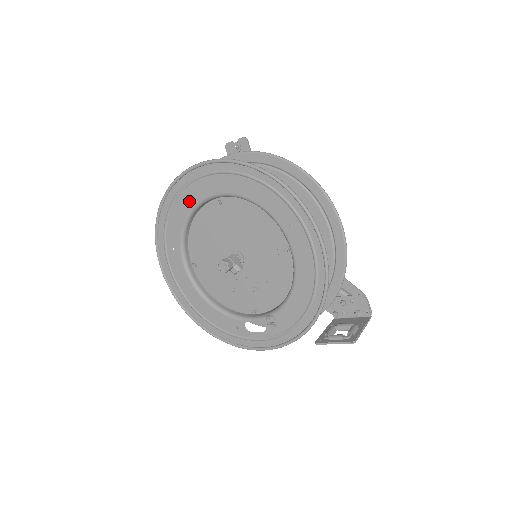
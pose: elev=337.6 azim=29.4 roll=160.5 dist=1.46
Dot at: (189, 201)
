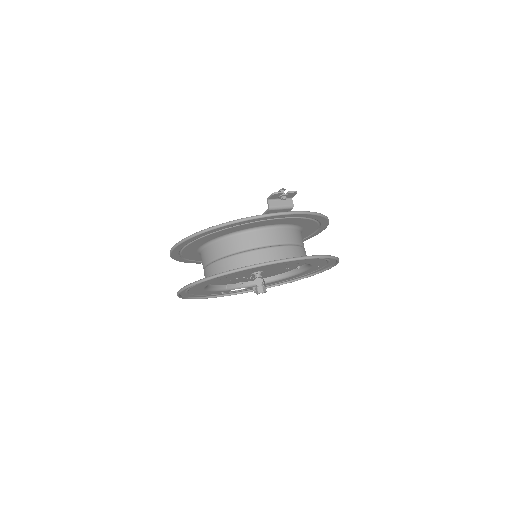
Dot at: (256, 269)
